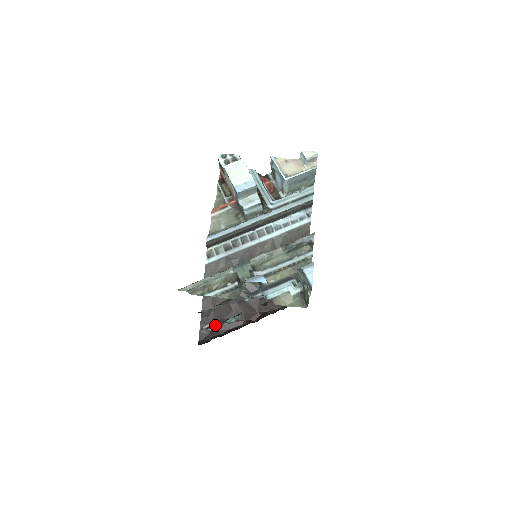
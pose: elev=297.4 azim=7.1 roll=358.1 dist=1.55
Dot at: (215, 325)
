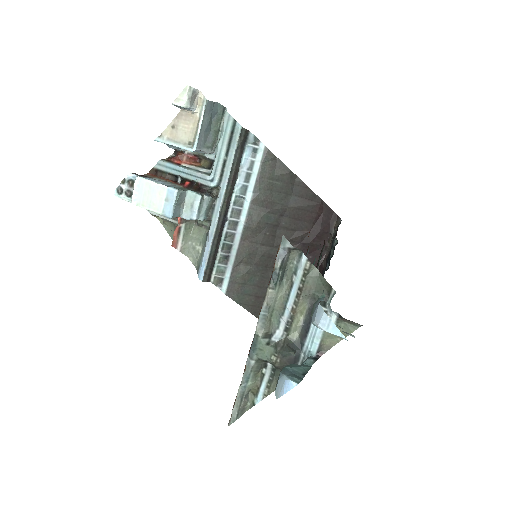
Dot at: occluded
